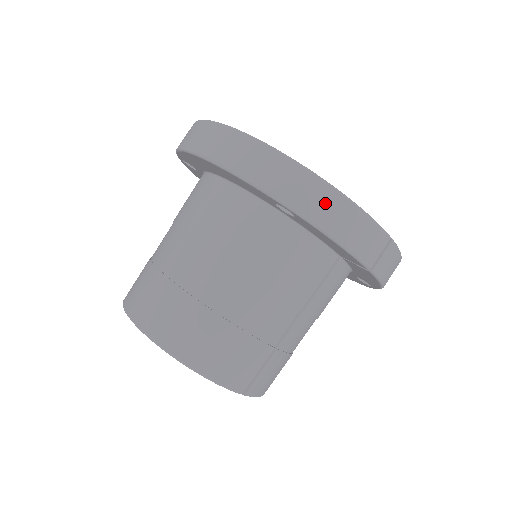
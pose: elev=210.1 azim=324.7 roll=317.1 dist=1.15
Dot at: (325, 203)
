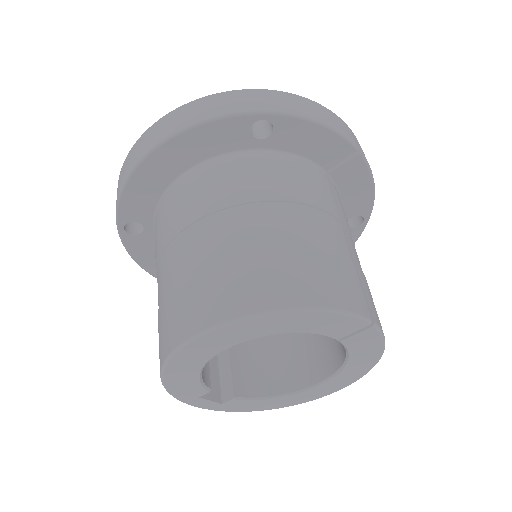
Dot at: (288, 101)
